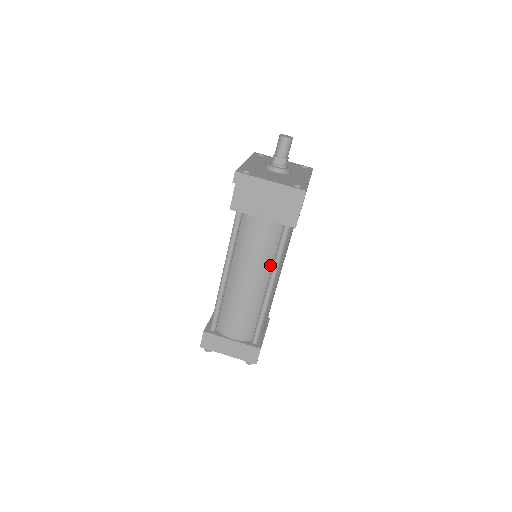
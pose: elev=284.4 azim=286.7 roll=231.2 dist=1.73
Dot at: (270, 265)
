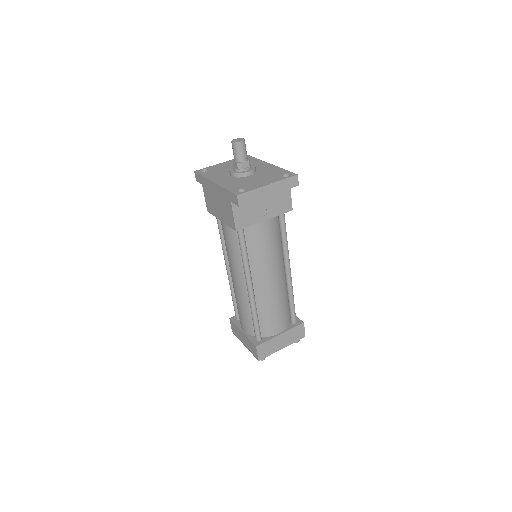
Dot at: (281, 254)
